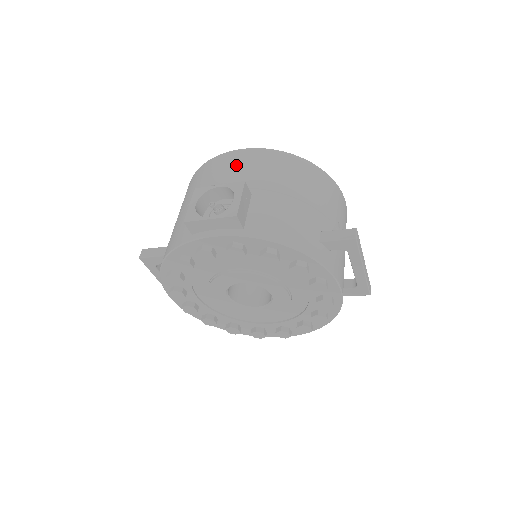
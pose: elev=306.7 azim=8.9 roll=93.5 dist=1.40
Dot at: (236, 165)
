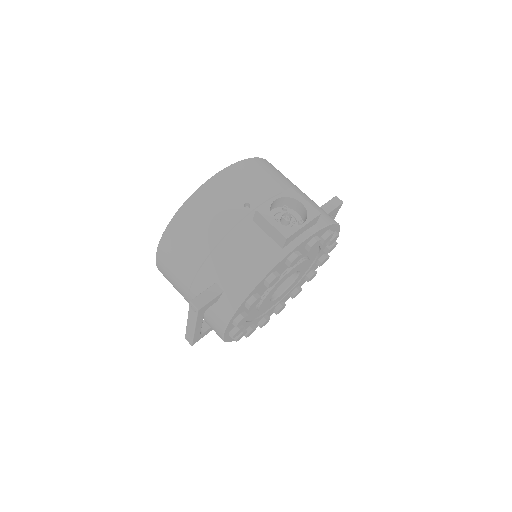
Dot at: (246, 180)
